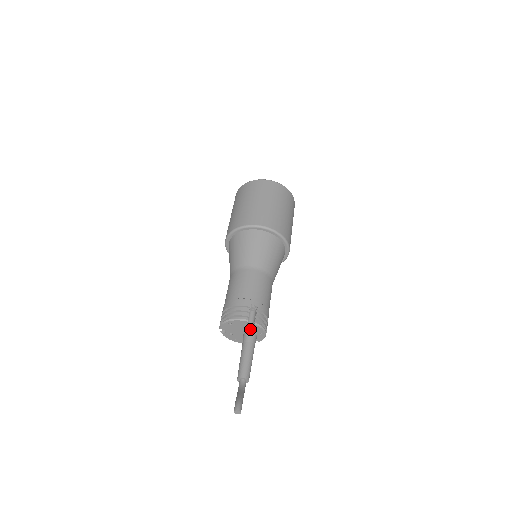
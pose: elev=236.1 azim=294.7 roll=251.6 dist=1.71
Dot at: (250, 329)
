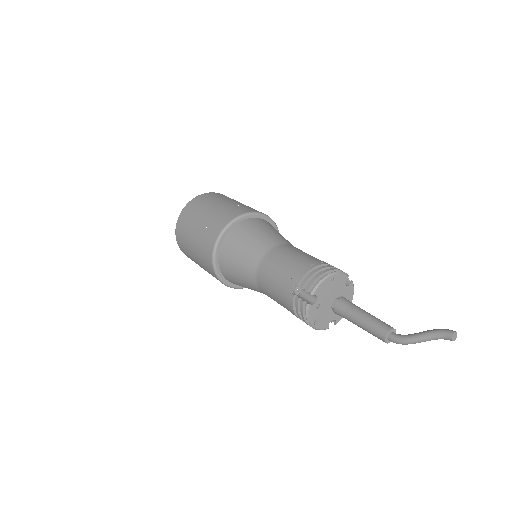
Dot at: (342, 294)
